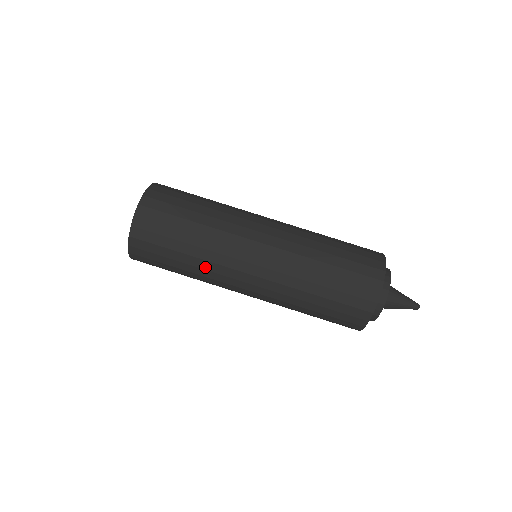
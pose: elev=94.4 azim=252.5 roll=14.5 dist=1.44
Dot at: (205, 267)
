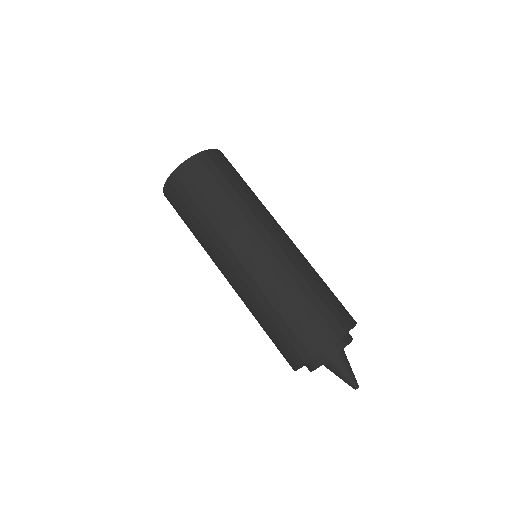
Dot at: (203, 243)
